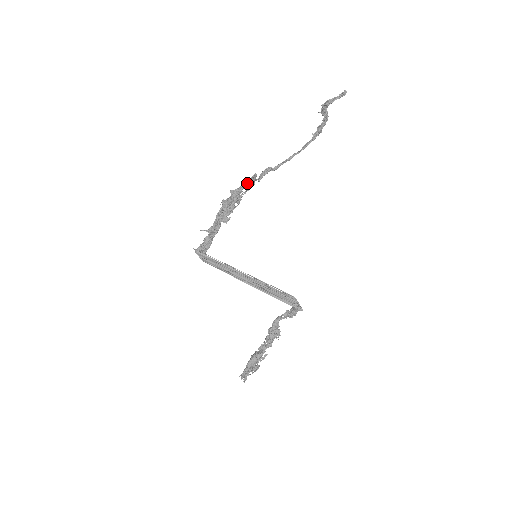
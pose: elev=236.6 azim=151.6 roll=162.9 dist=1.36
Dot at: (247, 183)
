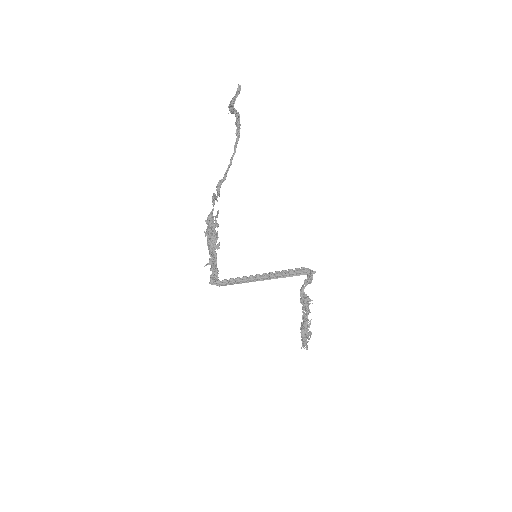
Dot at: occluded
